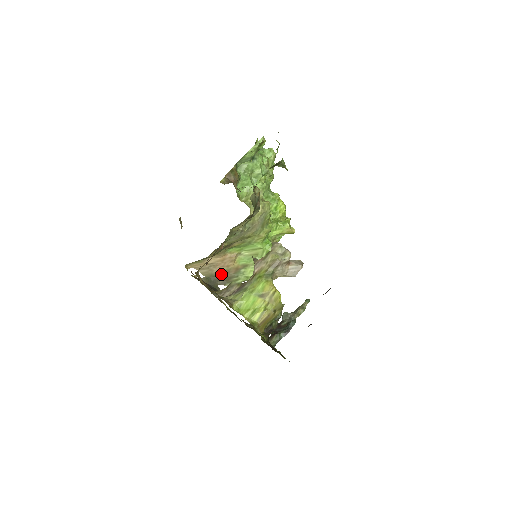
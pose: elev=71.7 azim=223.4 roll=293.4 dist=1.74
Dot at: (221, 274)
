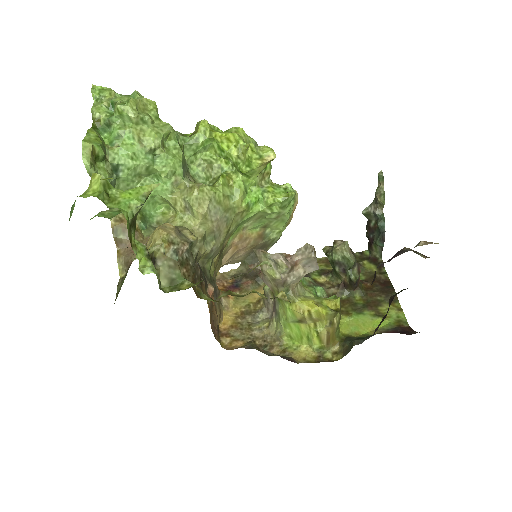
Dot at: (252, 250)
